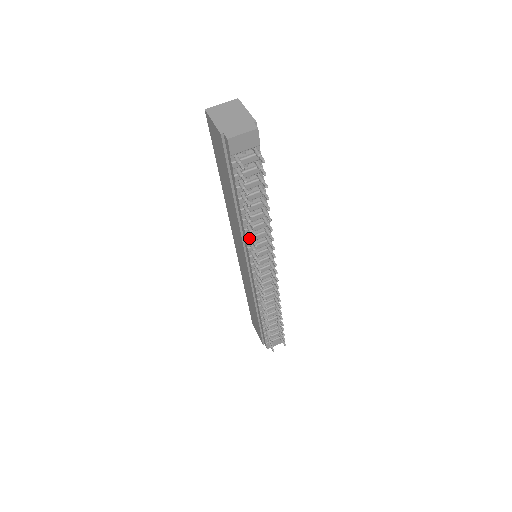
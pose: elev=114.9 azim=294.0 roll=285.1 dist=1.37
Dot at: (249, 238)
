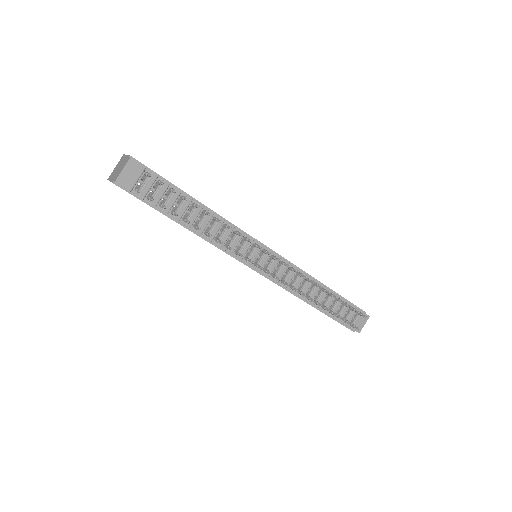
Dot at: (216, 242)
